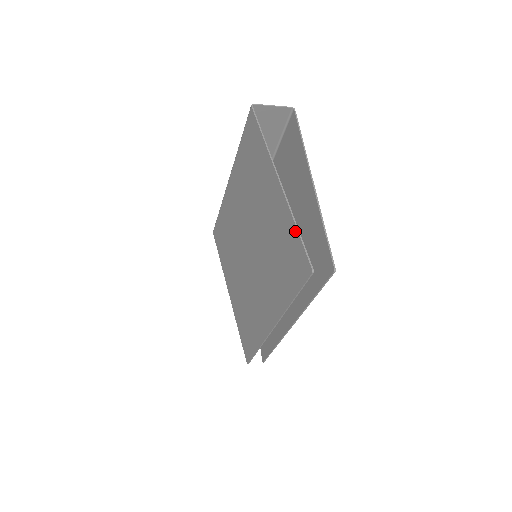
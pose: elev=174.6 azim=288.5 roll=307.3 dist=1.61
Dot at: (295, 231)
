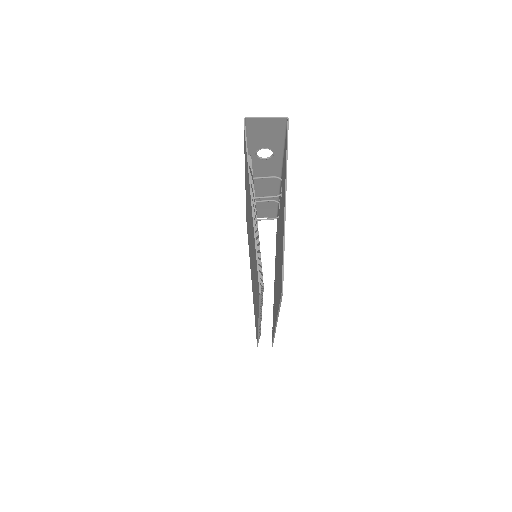
Dot at: (255, 251)
